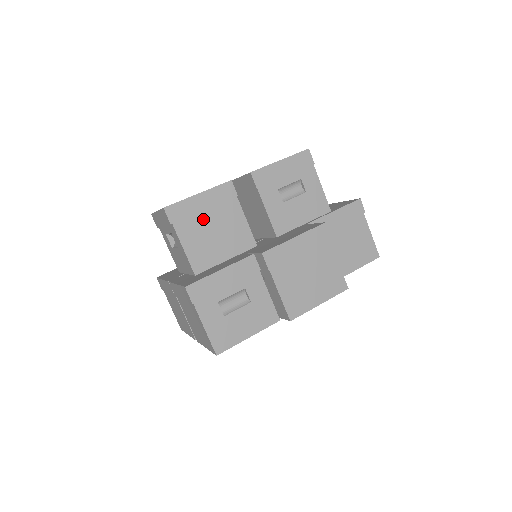
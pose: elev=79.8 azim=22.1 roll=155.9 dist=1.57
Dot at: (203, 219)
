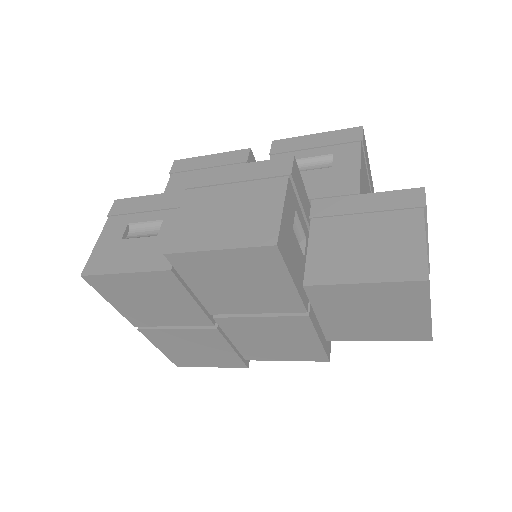
Dot at: occluded
